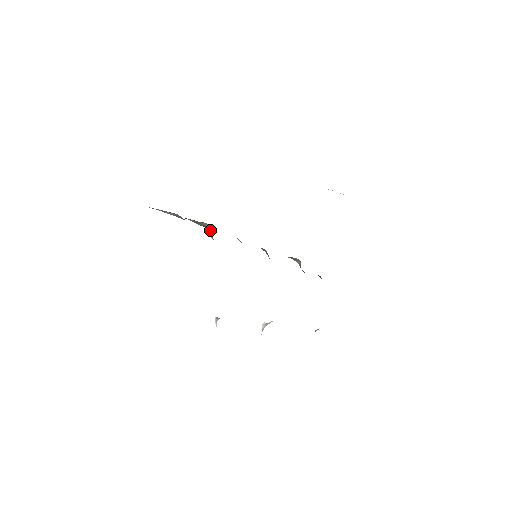
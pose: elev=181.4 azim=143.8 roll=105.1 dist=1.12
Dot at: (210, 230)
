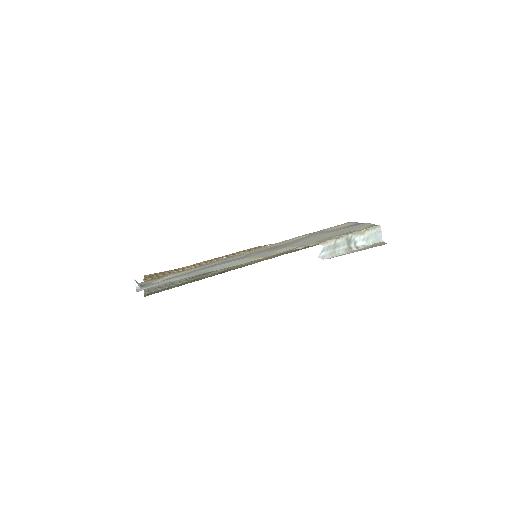
Dot at: occluded
